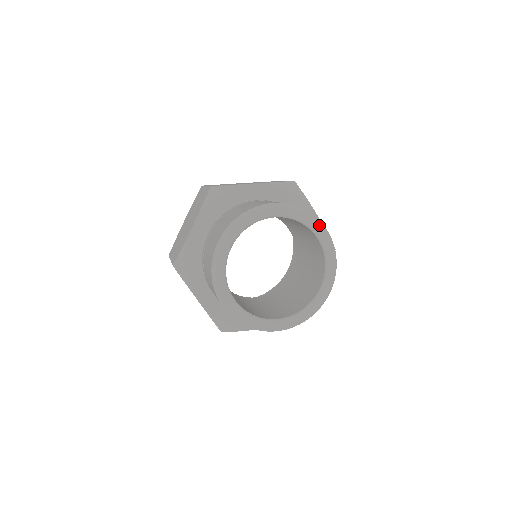
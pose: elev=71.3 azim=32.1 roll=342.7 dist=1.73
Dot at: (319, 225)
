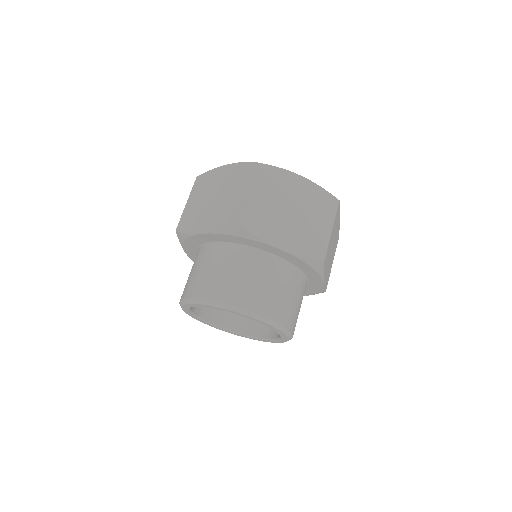
Dot at: (241, 314)
